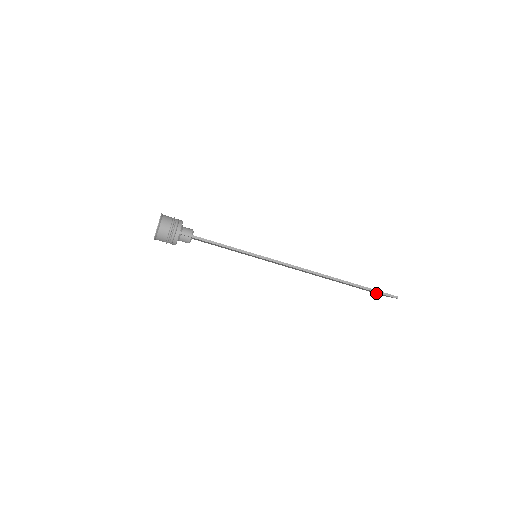
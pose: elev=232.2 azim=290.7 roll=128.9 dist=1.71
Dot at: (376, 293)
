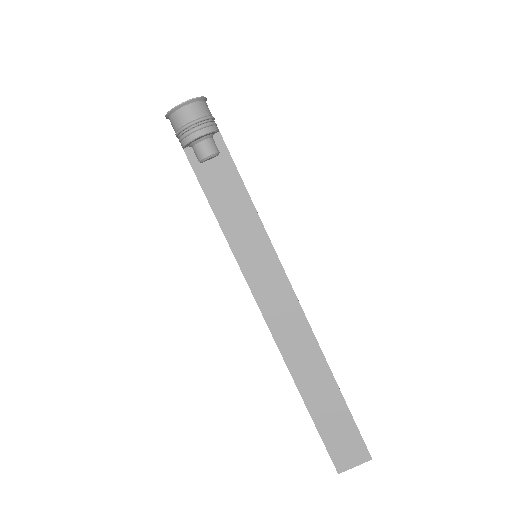
Dot at: (335, 453)
